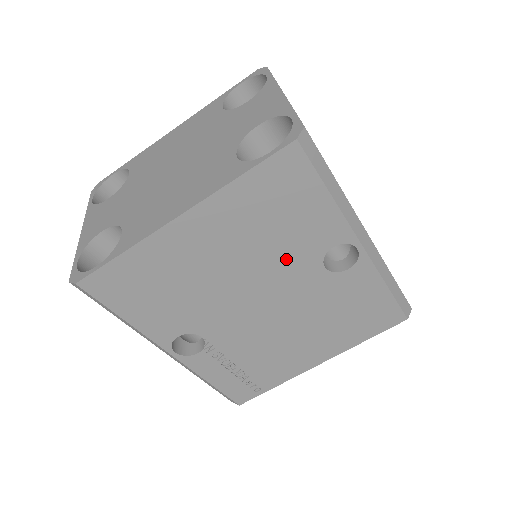
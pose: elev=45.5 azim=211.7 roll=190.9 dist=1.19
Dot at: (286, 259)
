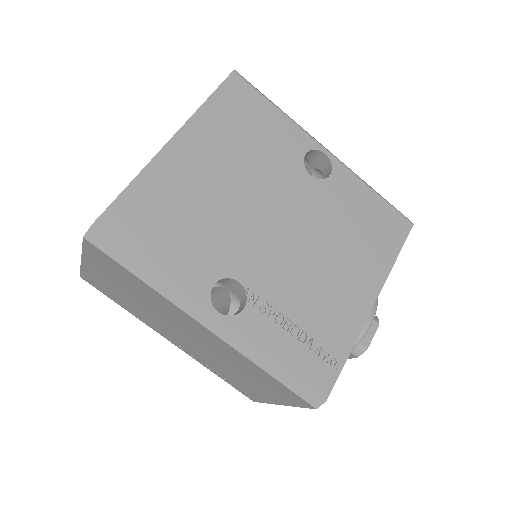
Dot at: (275, 171)
